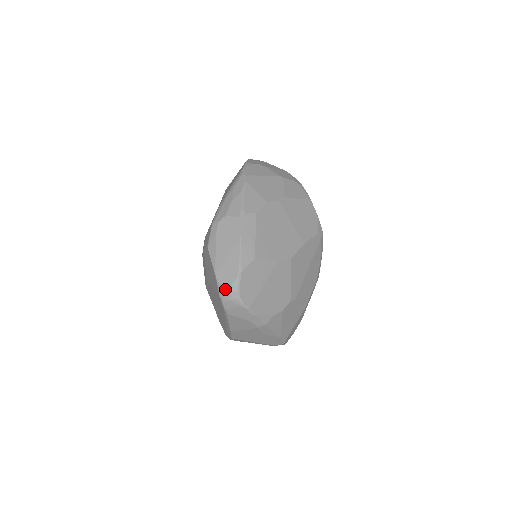
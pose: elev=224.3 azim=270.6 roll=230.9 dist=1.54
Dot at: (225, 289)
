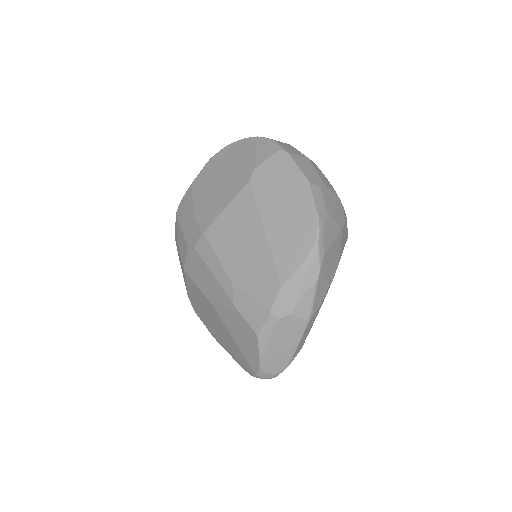
Dot at: (266, 376)
